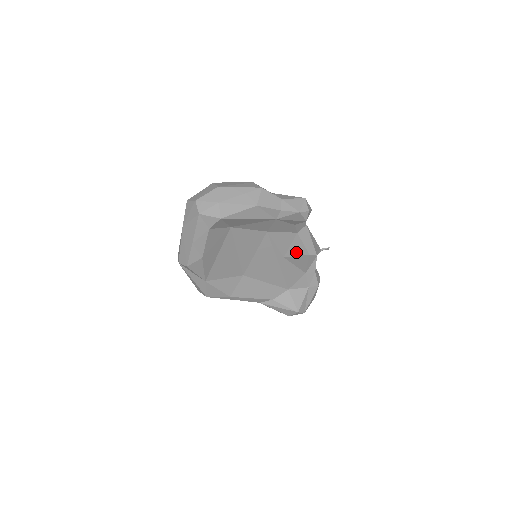
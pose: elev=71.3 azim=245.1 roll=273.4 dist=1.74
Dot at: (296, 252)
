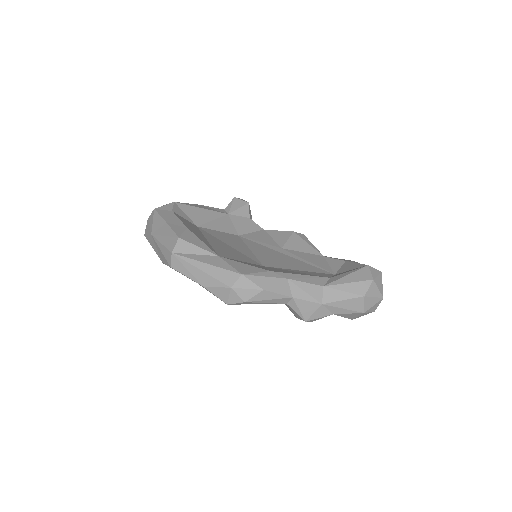
Dot at: (283, 238)
